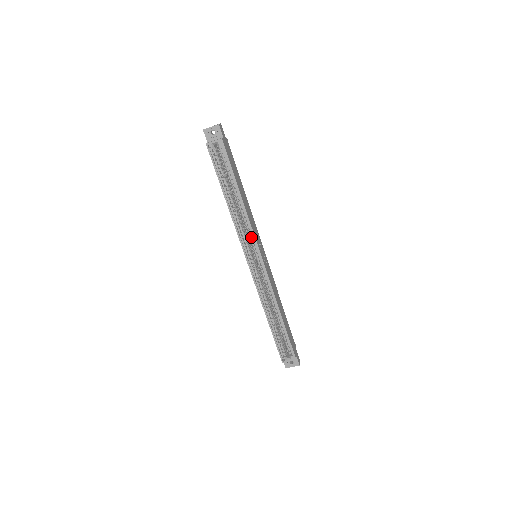
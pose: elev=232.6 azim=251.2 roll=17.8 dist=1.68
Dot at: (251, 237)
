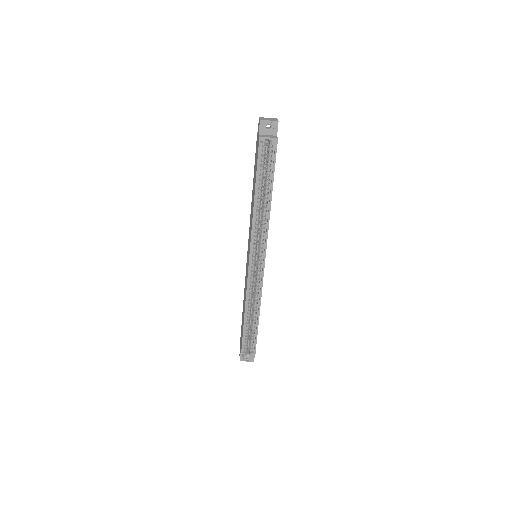
Dot at: (262, 239)
